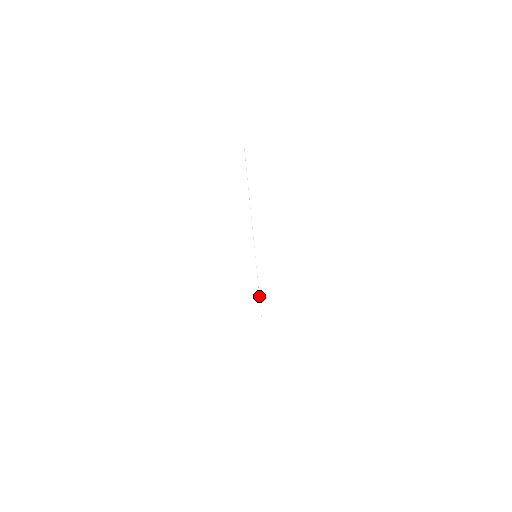
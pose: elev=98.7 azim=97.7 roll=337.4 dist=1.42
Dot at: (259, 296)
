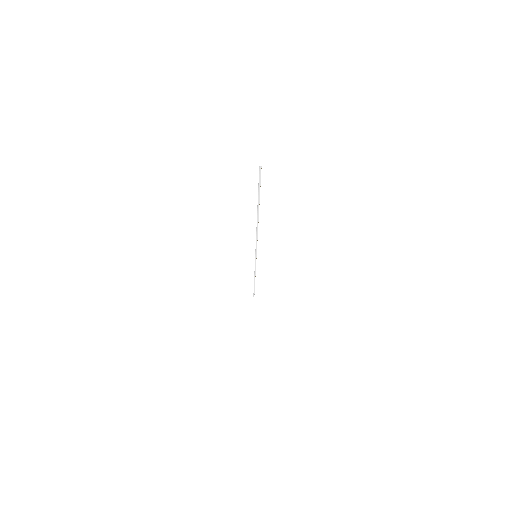
Dot at: (254, 282)
